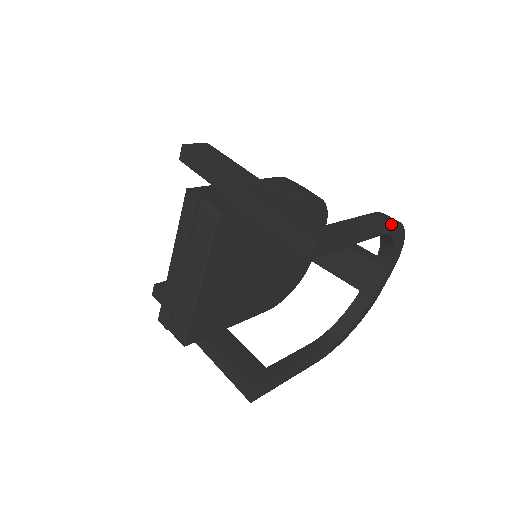
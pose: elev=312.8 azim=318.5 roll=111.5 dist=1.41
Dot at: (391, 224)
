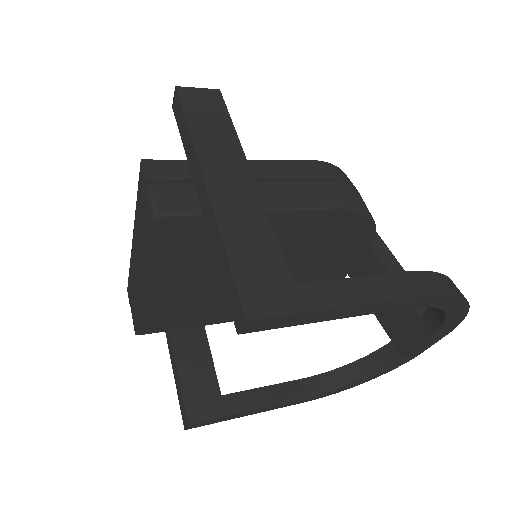
Dot at: (433, 297)
